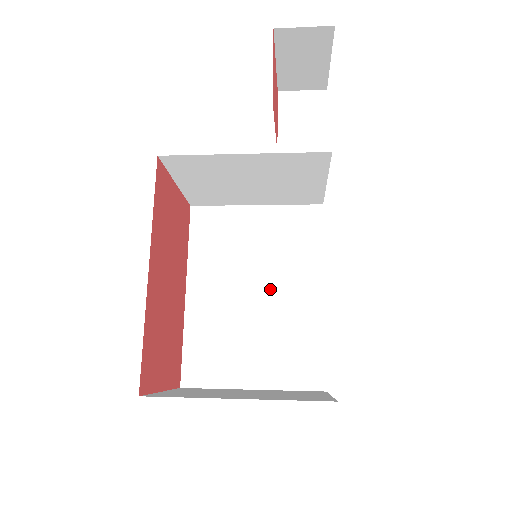
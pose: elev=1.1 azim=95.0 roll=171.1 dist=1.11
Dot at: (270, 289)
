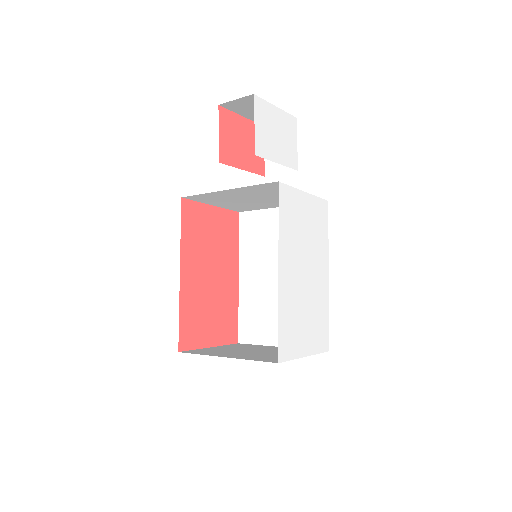
Dot at: occluded
